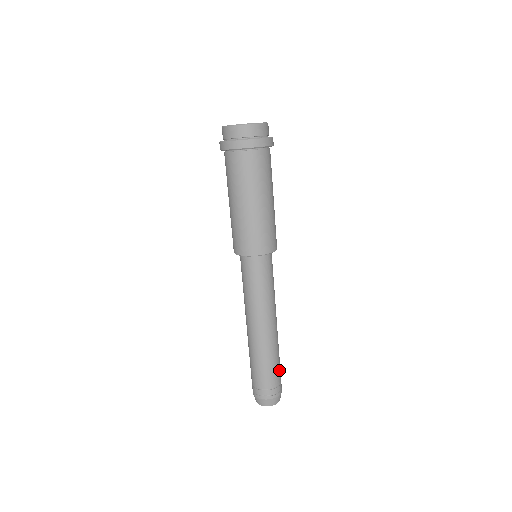
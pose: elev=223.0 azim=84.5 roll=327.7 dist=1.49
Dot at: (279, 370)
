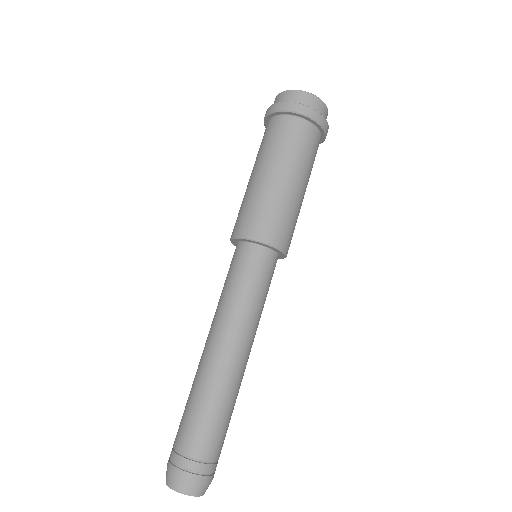
Dot at: (225, 436)
